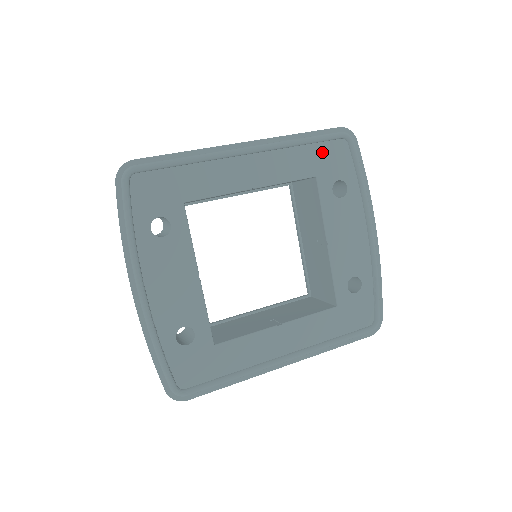
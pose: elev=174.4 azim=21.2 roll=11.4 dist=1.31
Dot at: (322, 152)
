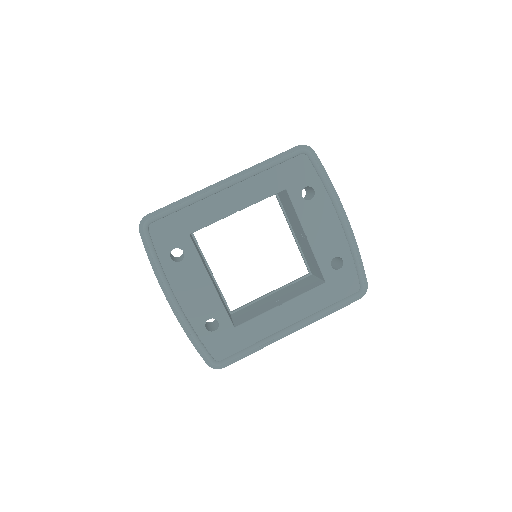
Dot at: (287, 169)
